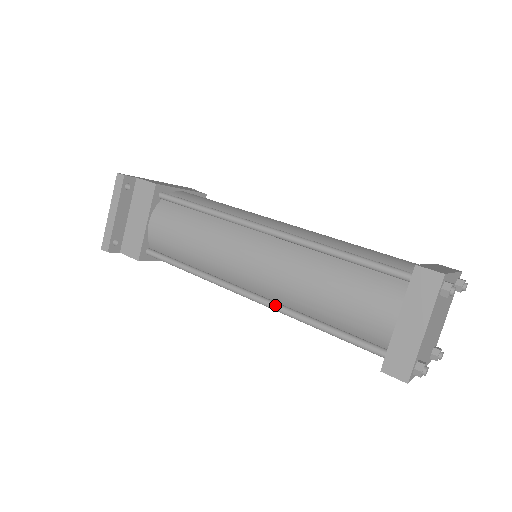
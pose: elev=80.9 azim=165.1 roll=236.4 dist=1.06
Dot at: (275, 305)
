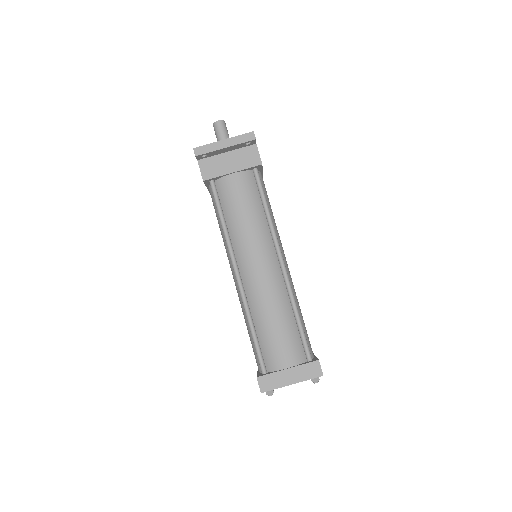
Dot at: (245, 297)
